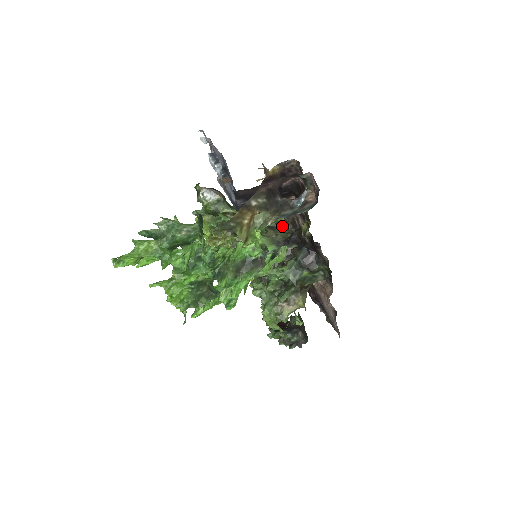
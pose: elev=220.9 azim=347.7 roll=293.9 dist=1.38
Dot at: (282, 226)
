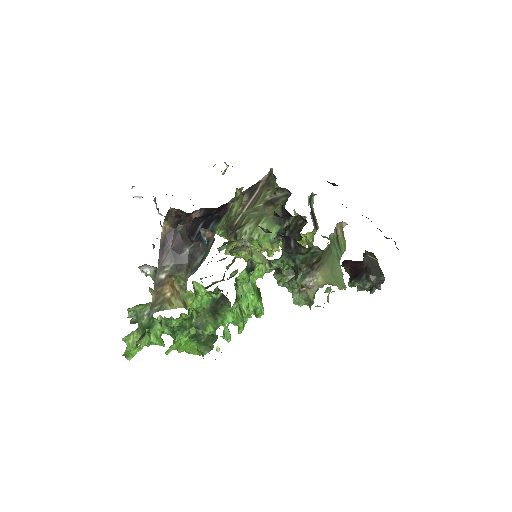
Dot at: (280, 194)
